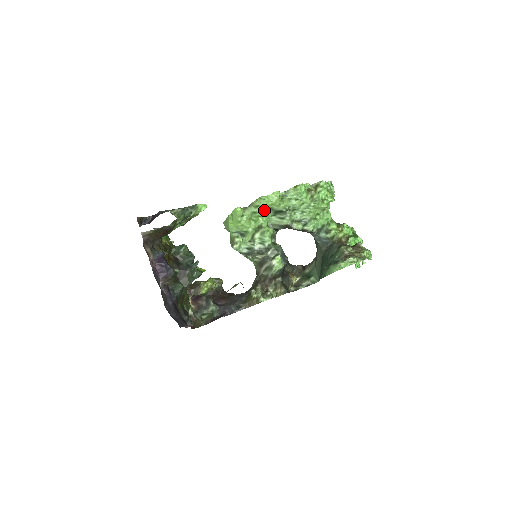
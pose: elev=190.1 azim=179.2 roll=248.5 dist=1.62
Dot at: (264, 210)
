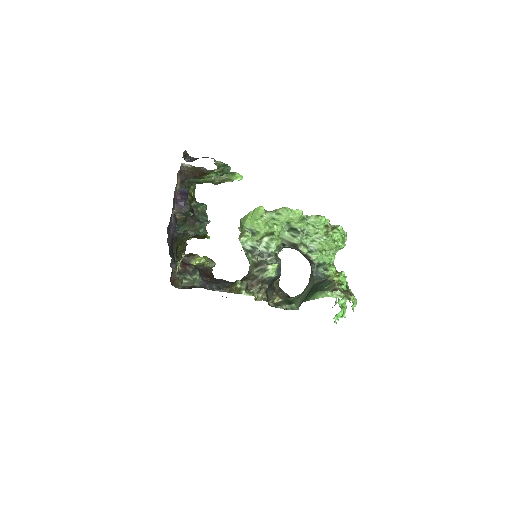
Dot at: (283, 220)
